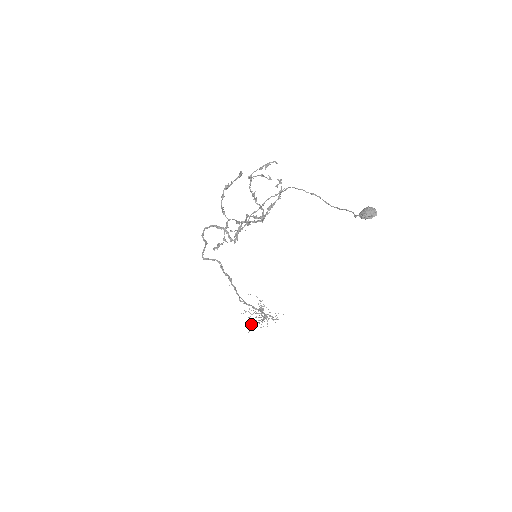
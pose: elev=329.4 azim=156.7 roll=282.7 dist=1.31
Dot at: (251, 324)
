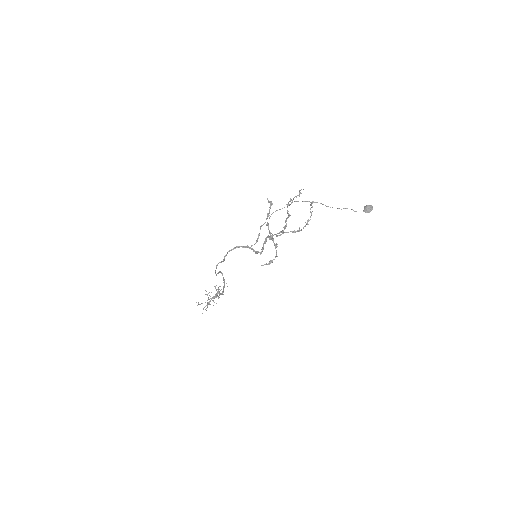
Dot at: occluded
